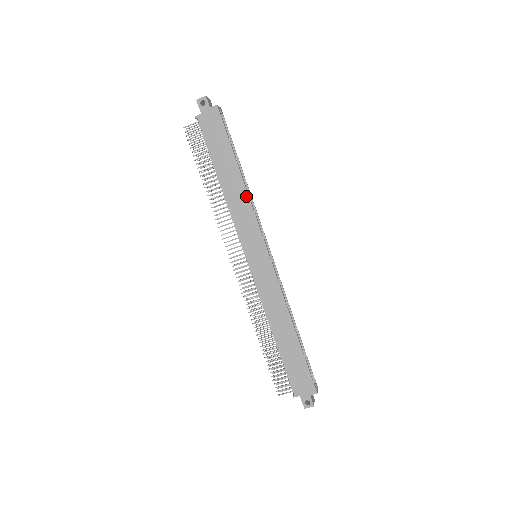
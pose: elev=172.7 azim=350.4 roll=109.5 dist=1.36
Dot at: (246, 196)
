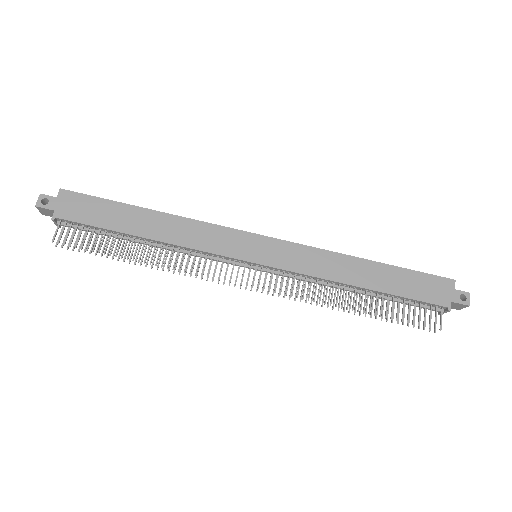
Dot at: (182, 220)
